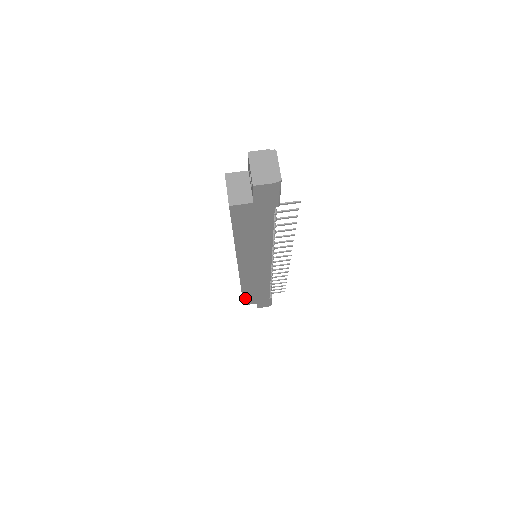
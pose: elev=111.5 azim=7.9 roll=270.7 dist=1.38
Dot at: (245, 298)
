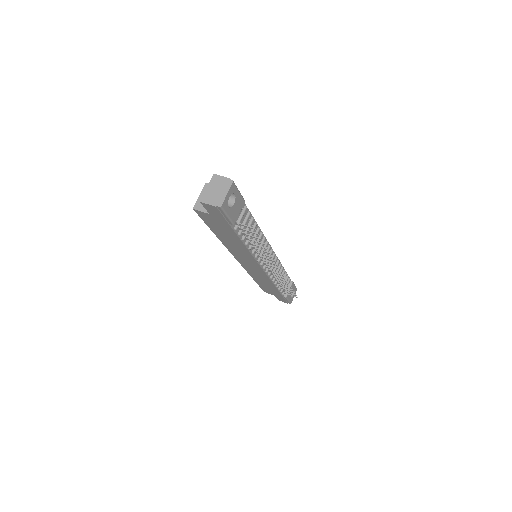
Dot at: (261, 286)
